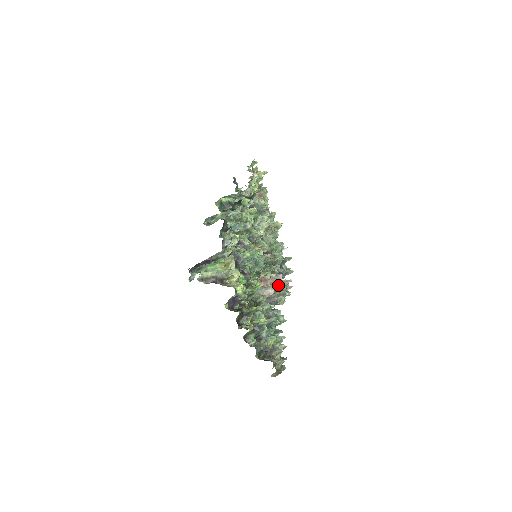
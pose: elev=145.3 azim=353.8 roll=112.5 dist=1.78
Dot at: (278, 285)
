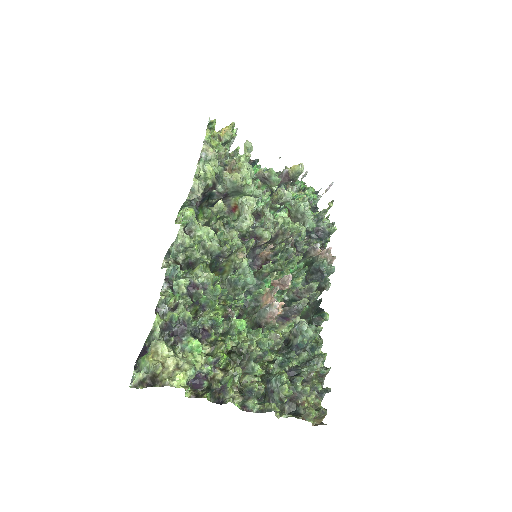
Dot at: (299, 279)
